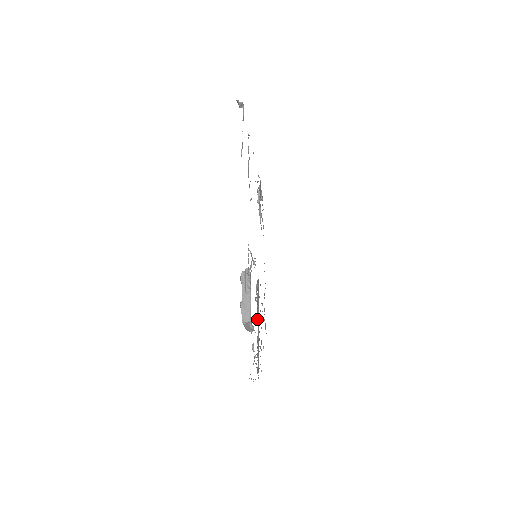
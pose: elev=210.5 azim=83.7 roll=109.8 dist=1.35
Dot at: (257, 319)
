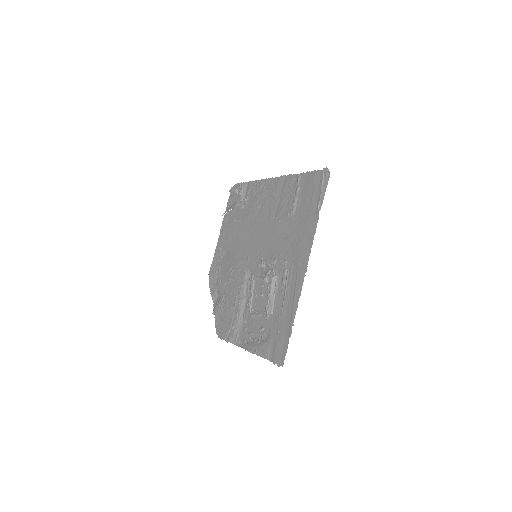
Dot at: occluded
